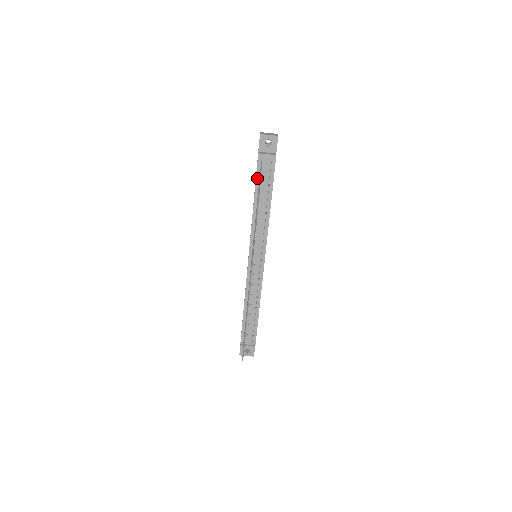
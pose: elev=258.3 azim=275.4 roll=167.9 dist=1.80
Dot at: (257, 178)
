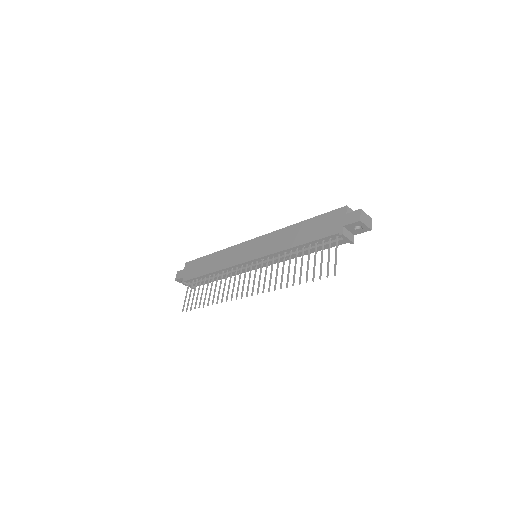
Dot at: (320, 240)
